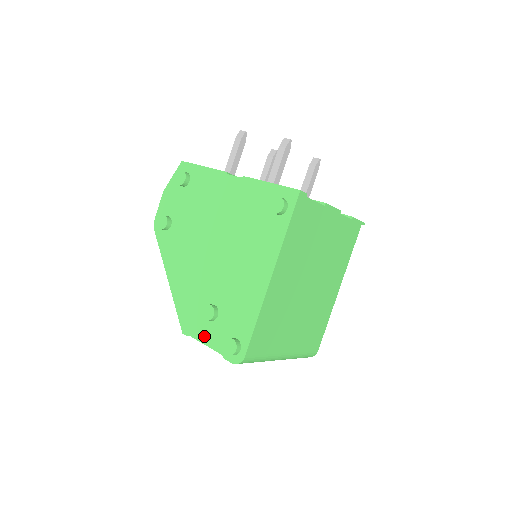
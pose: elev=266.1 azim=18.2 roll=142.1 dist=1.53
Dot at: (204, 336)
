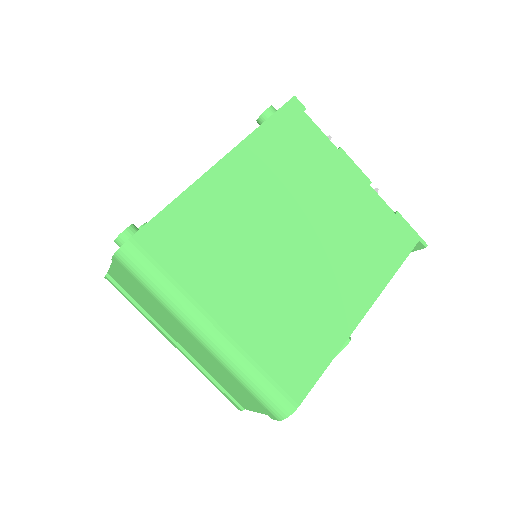
Dot at: occluded
